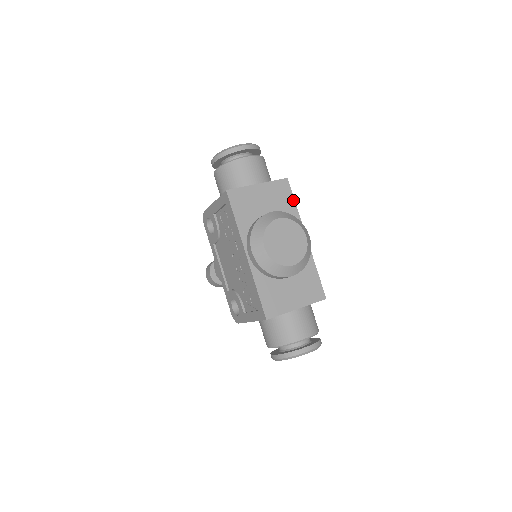
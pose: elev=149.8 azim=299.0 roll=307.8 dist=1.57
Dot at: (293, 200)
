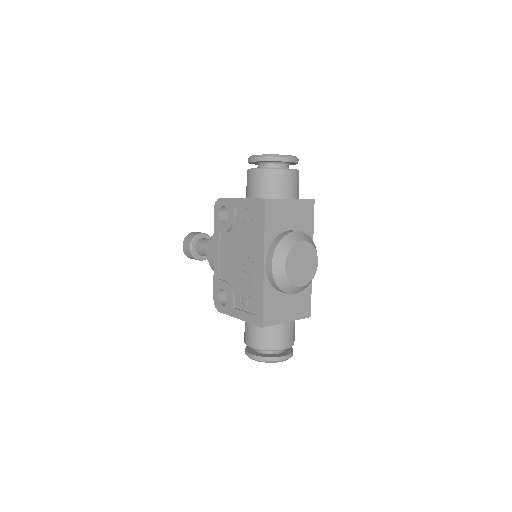
Dot at: (313, 222)
